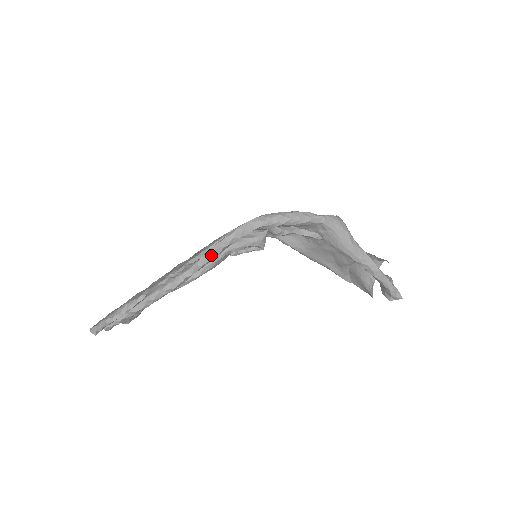
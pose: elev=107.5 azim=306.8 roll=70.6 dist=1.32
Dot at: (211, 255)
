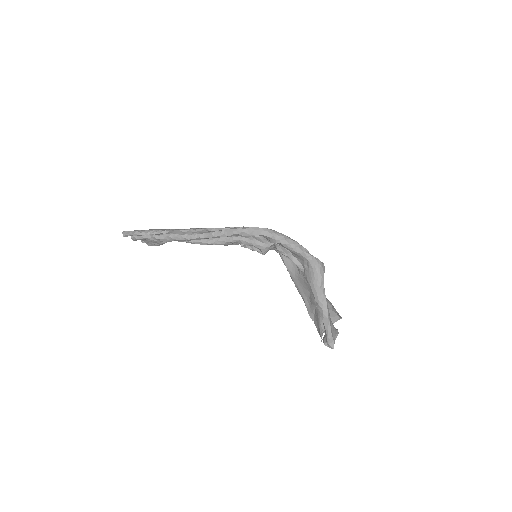
Dot at: (224, 233)
